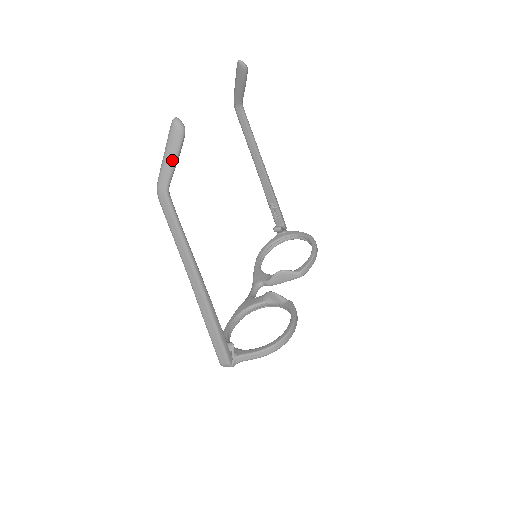
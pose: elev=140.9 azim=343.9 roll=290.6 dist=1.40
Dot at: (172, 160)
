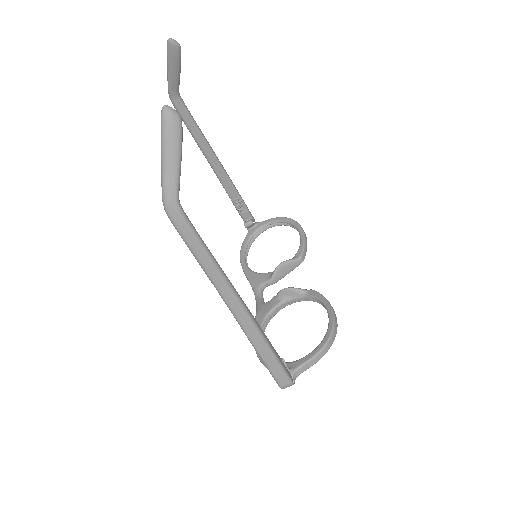
Dot at: (175, 161)
